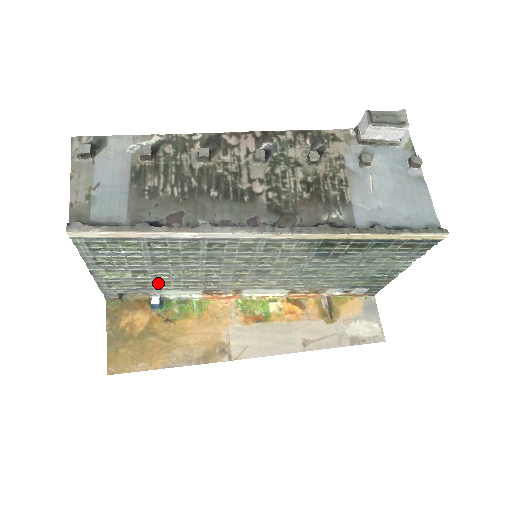
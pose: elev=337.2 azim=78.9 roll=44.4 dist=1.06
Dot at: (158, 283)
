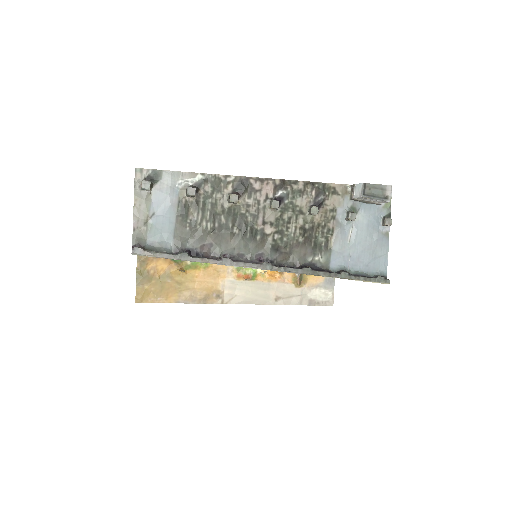
Dot at: occluded
